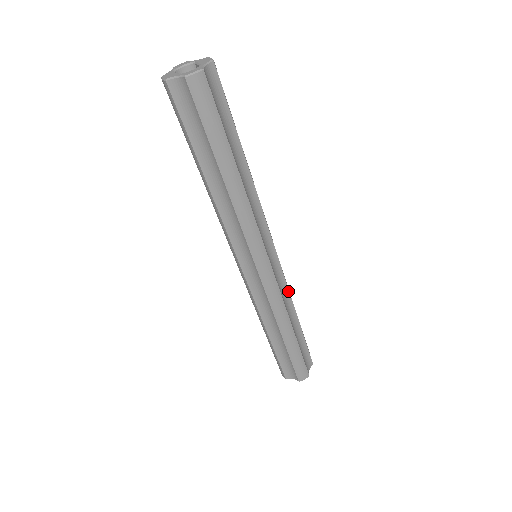
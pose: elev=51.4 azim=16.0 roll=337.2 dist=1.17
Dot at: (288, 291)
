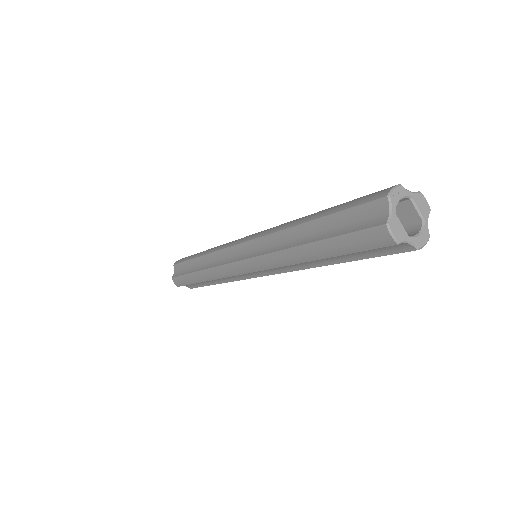
Dot at: occluded
